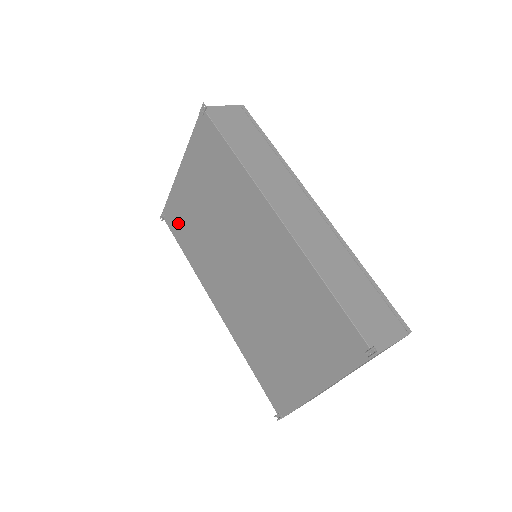
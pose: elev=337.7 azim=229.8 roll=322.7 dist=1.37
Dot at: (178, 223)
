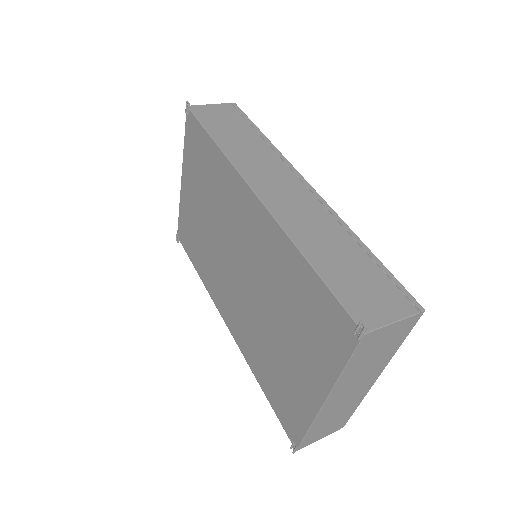
Dot at: (188, 239)
